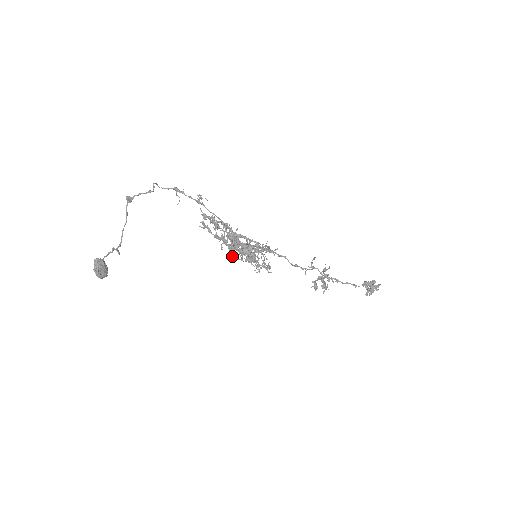
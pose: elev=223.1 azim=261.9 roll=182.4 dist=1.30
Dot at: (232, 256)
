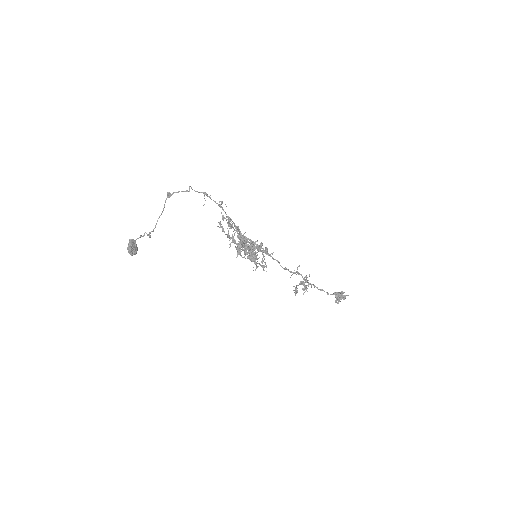
Dot at: (237, 253)
